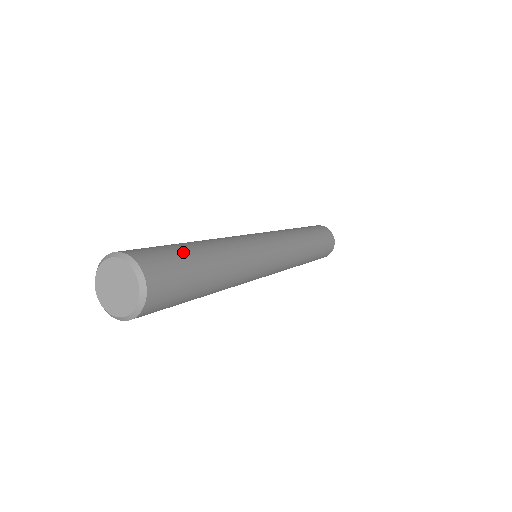
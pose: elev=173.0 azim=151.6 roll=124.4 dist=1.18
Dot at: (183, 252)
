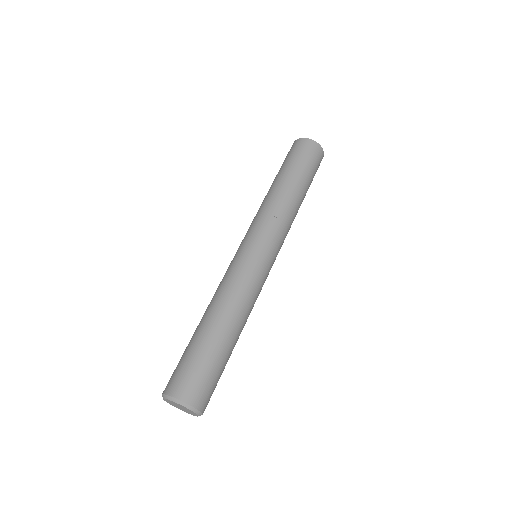
Dot at: (218, 362)
